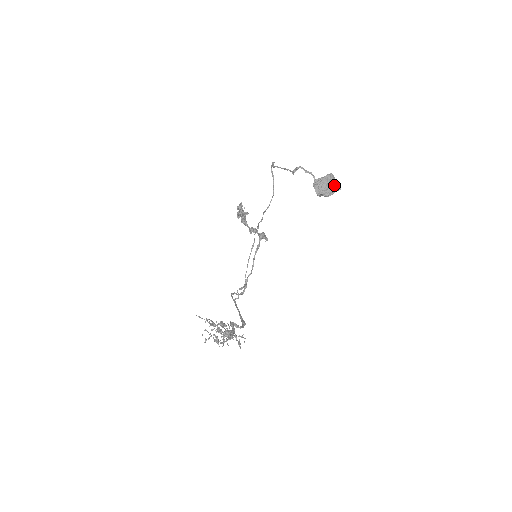
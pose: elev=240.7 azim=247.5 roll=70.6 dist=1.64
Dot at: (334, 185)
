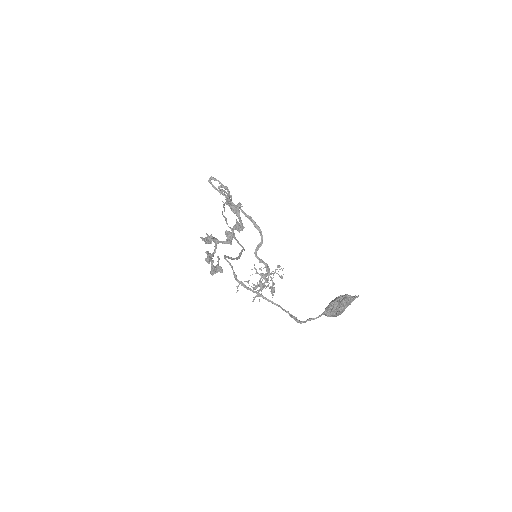
Dot at: (350, 302)
